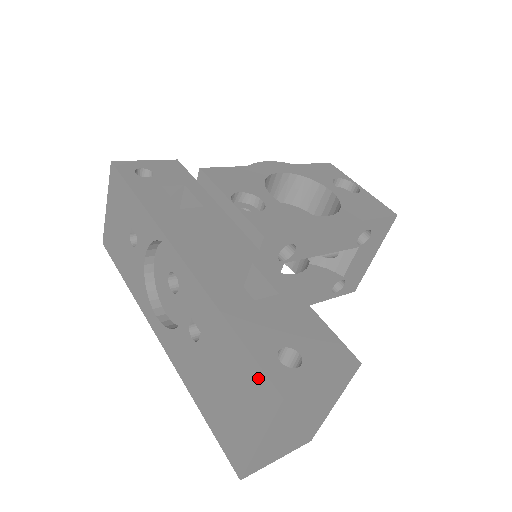
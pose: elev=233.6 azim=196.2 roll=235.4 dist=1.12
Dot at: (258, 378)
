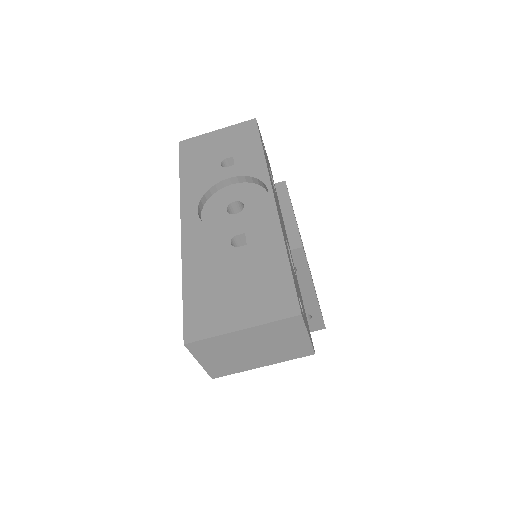
Dot at: (286, 294)
